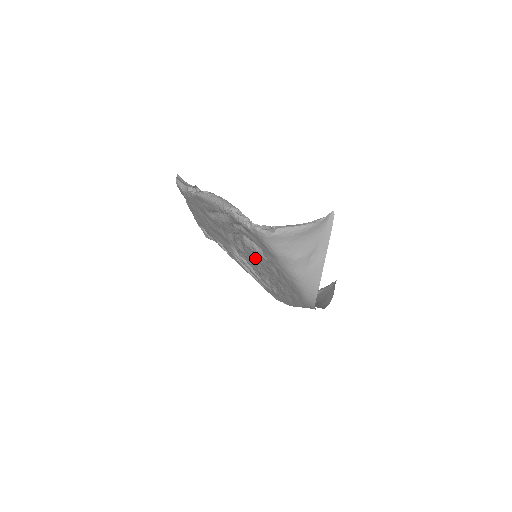
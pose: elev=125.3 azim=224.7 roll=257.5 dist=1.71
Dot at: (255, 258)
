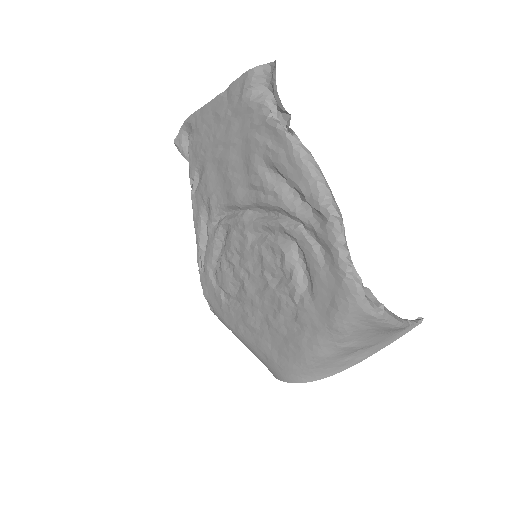
Dot at: (266, 270)
